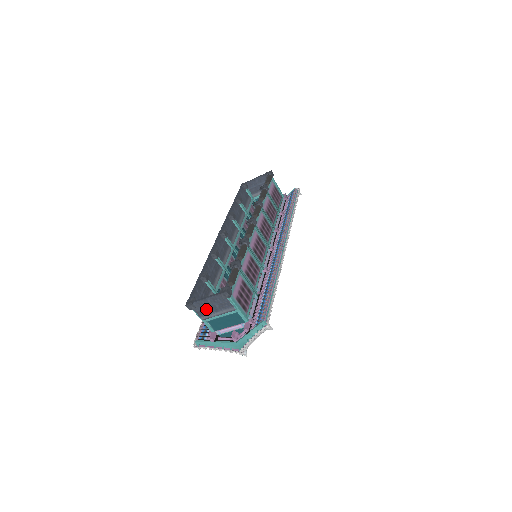
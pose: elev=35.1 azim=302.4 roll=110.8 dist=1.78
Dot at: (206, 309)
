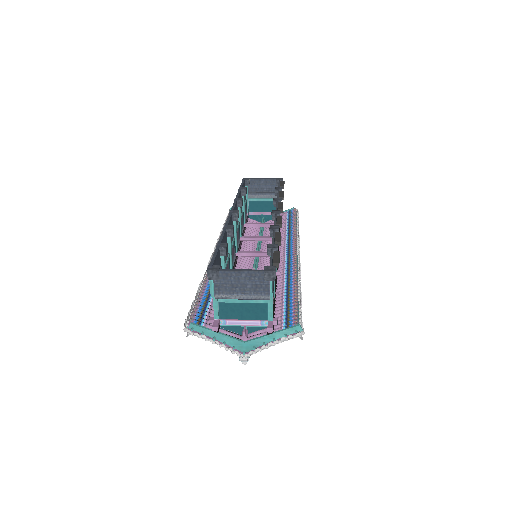
Dot at: (231, 285)
